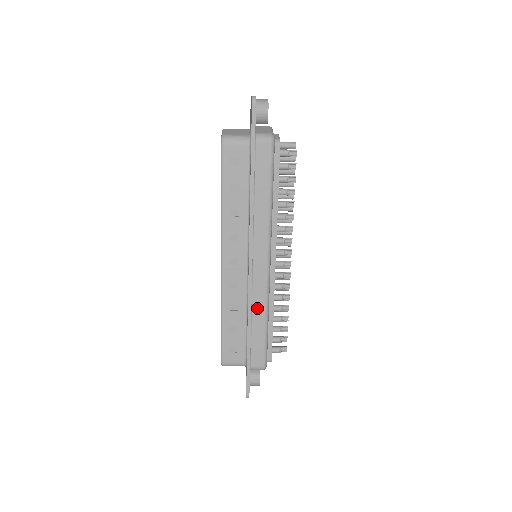
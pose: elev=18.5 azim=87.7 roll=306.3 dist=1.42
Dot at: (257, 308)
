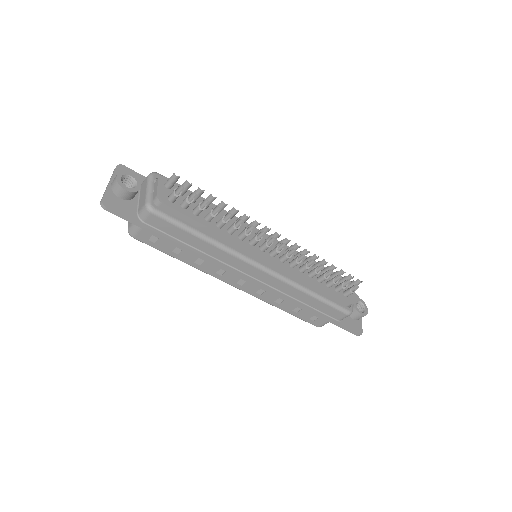
Dot at: (293, 293)
